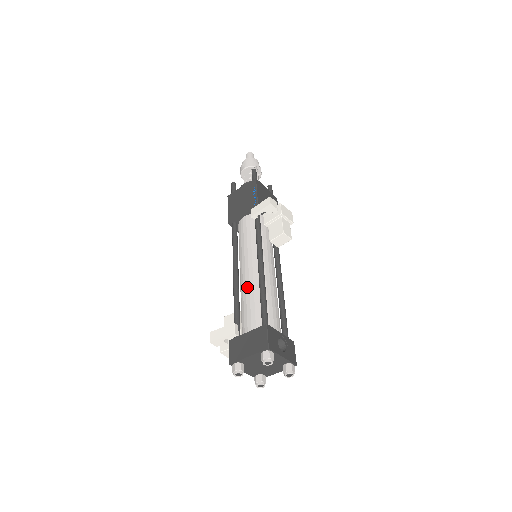
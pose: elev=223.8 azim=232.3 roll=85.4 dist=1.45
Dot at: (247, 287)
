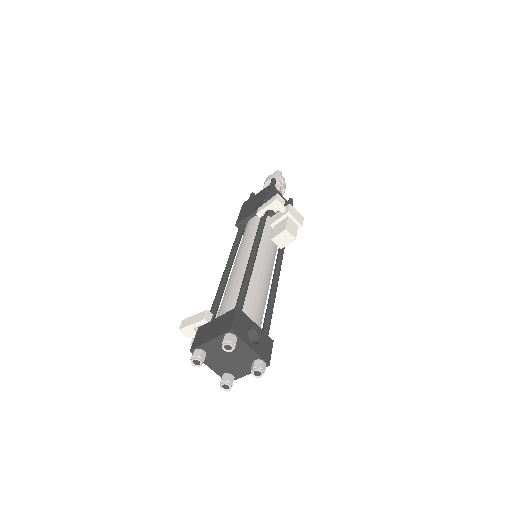
Dot at: (233, 277)
